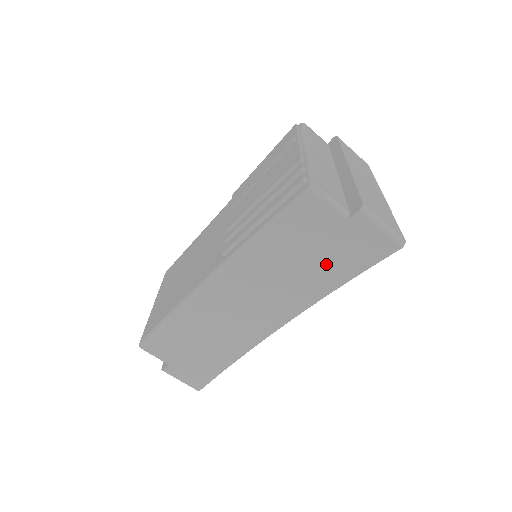
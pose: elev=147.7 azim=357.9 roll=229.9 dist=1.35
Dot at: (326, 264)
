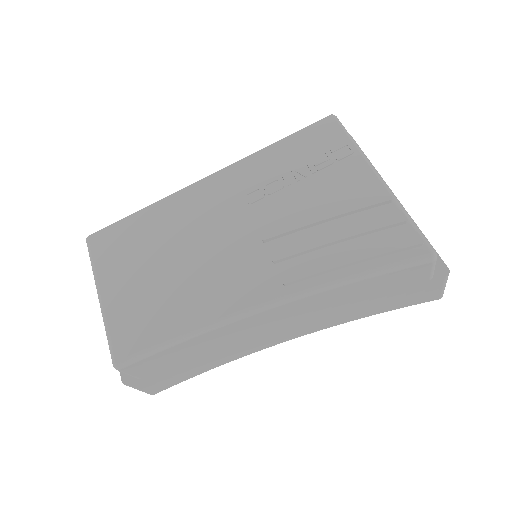
Dot at: (377, 303)
